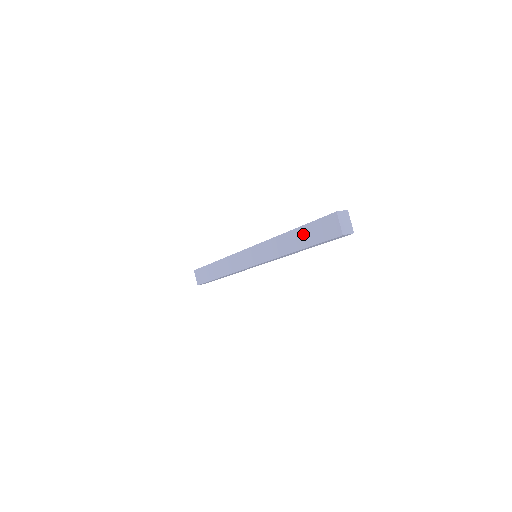
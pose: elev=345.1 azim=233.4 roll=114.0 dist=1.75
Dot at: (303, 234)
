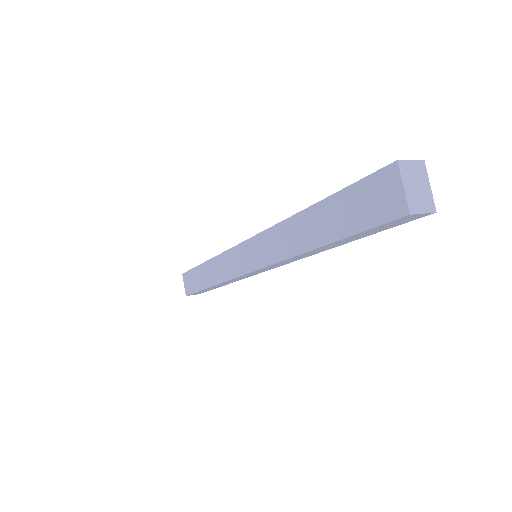
Dot at: (327, 215)
